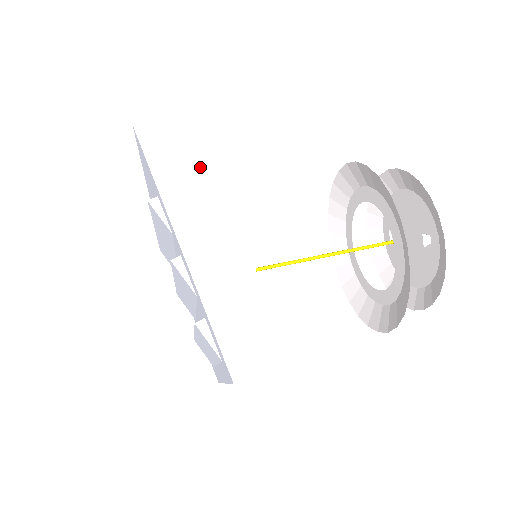
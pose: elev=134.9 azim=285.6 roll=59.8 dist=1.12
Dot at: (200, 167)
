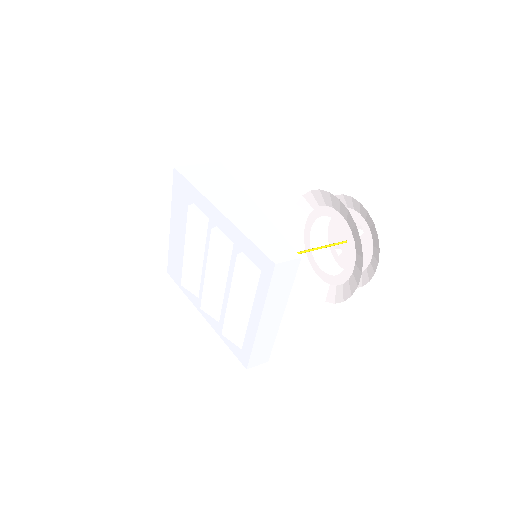
Dot at: (218, 181)
